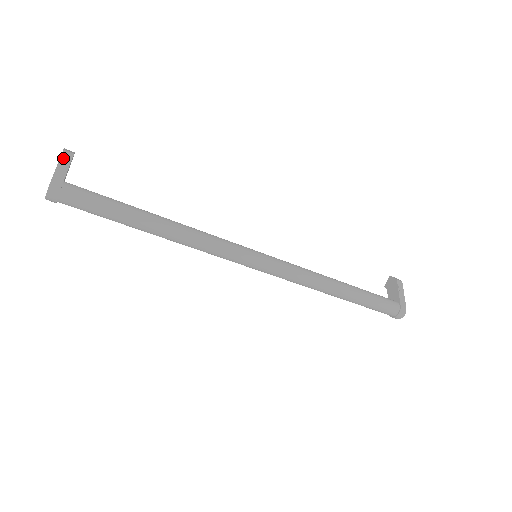
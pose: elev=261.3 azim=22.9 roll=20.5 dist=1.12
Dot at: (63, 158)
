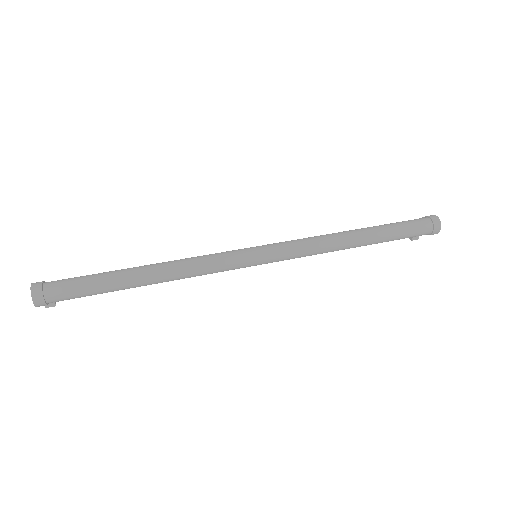
Dot at: occluded
